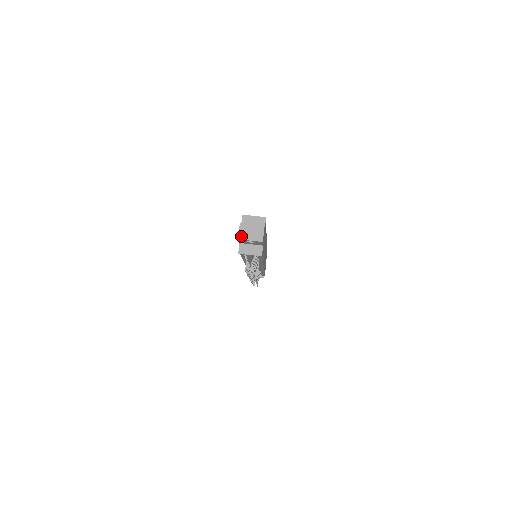
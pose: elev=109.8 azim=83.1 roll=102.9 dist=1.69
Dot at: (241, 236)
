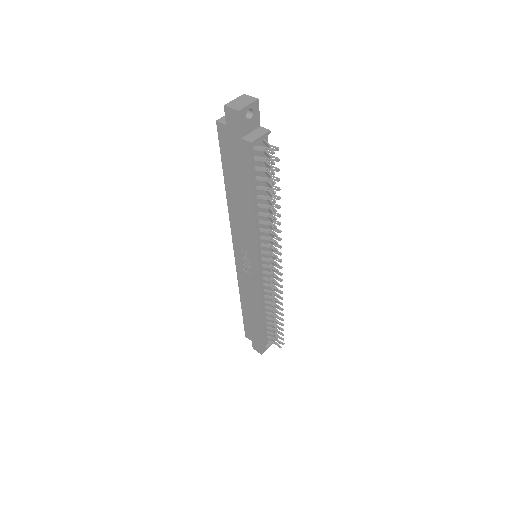
Dot at: (238, 108)
